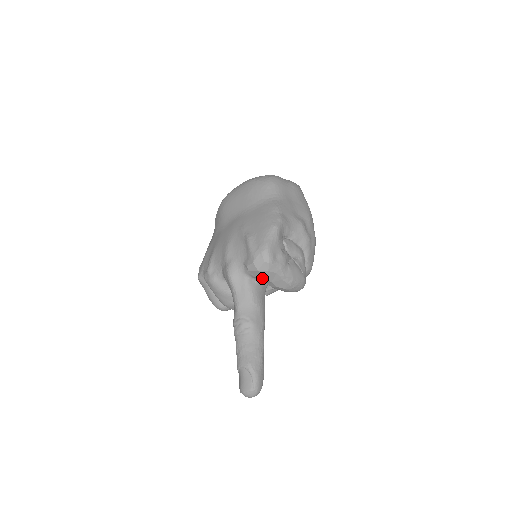
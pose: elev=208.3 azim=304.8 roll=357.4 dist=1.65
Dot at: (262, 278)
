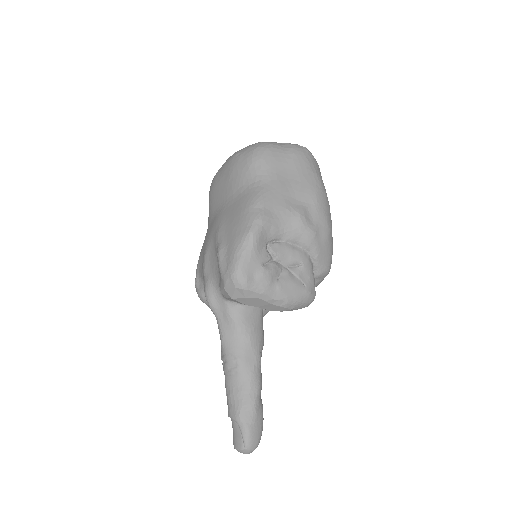
Dot at: occluded
